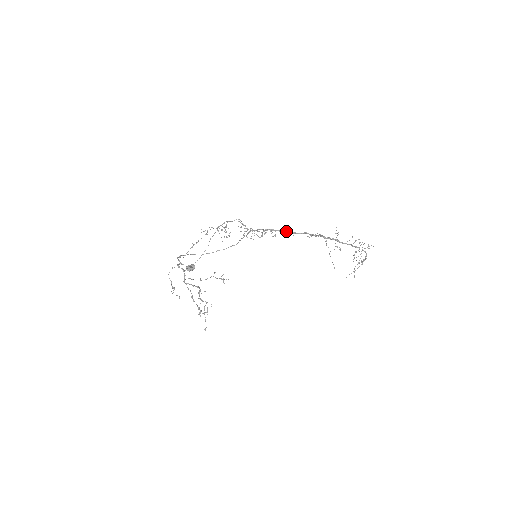
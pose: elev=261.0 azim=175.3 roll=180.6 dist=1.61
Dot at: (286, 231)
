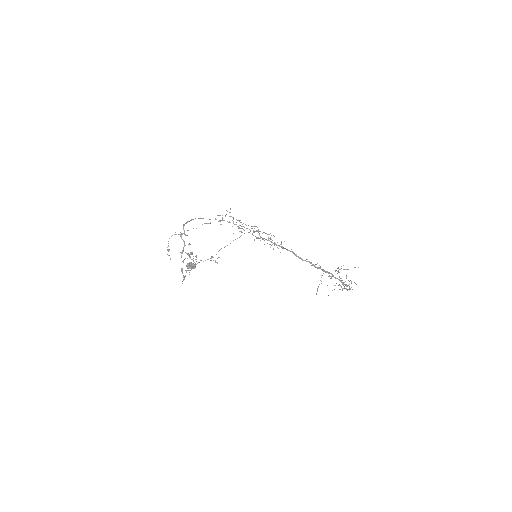
Dot at: occluded
